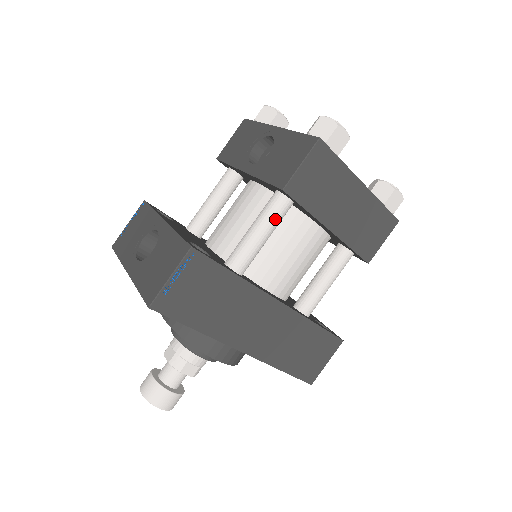
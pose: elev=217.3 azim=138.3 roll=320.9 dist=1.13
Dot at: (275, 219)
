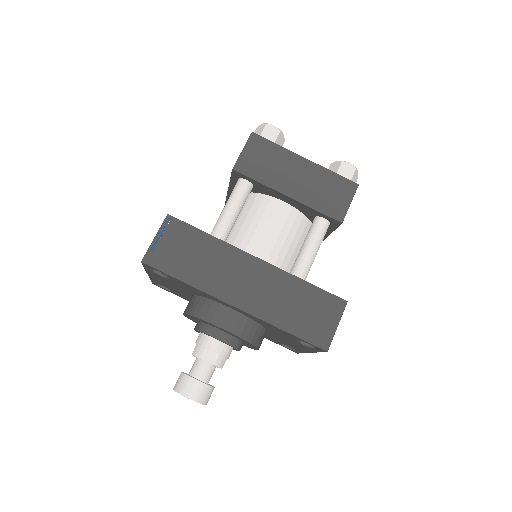
Dot at: (238, 196)
